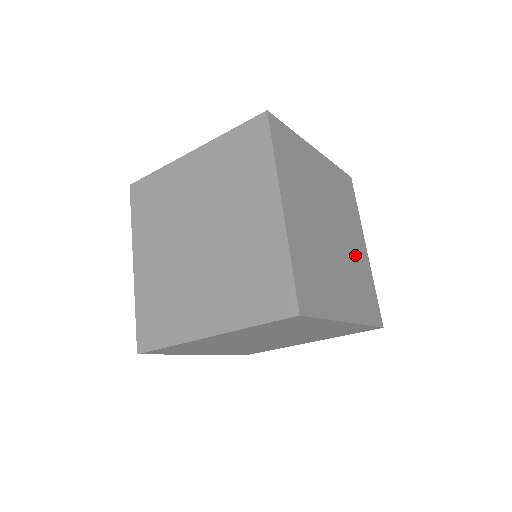
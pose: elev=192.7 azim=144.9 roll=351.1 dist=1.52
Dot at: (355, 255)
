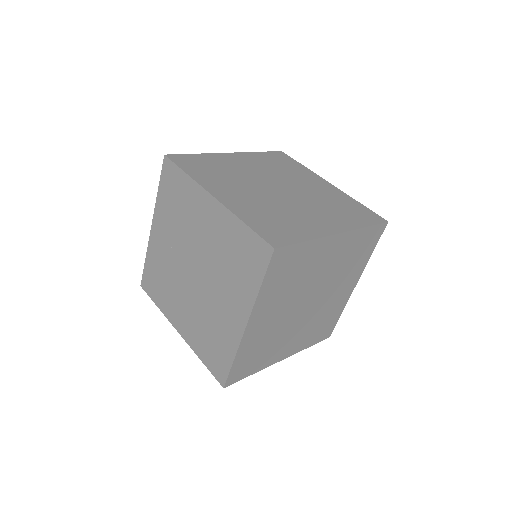
Dot at: (331, 302)
